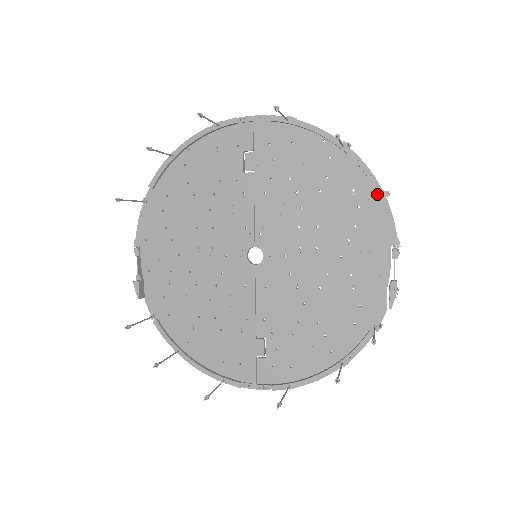
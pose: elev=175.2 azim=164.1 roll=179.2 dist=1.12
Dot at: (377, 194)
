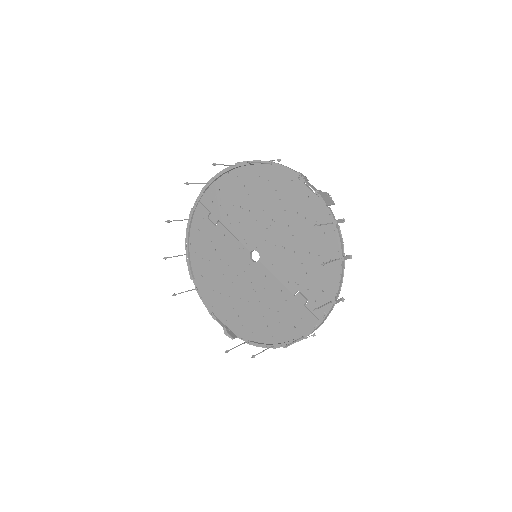
Dot at: (269, 166)
